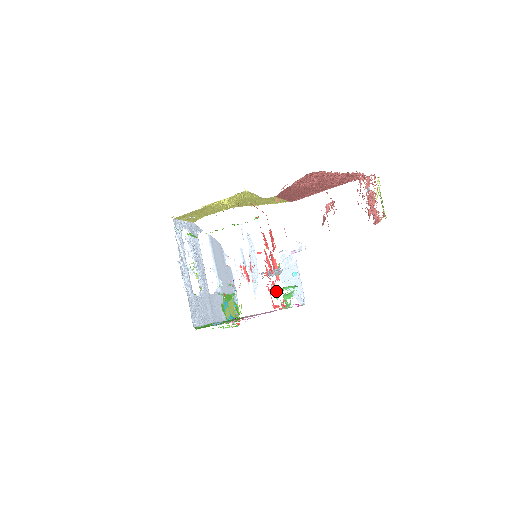
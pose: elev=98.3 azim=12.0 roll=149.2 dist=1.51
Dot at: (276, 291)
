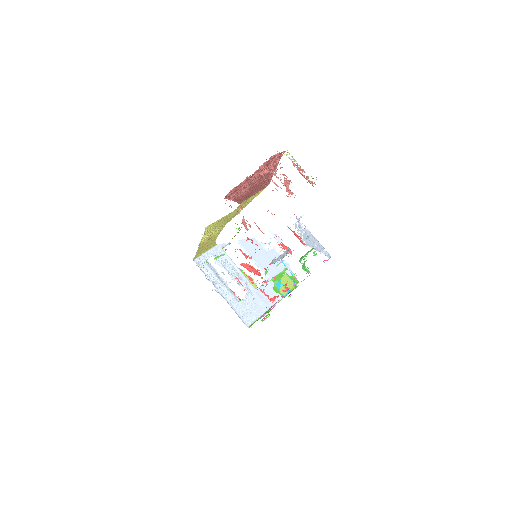
Dot at: occluded
